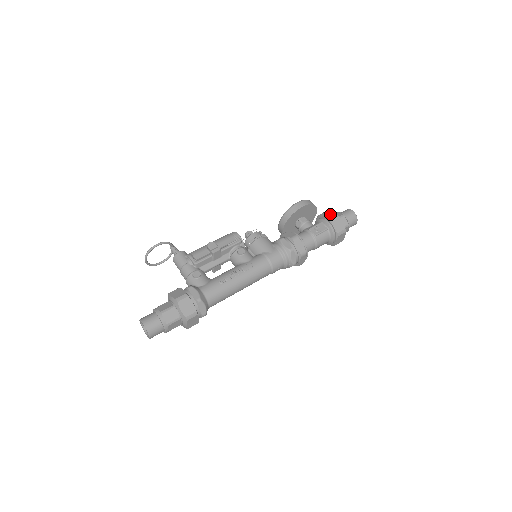
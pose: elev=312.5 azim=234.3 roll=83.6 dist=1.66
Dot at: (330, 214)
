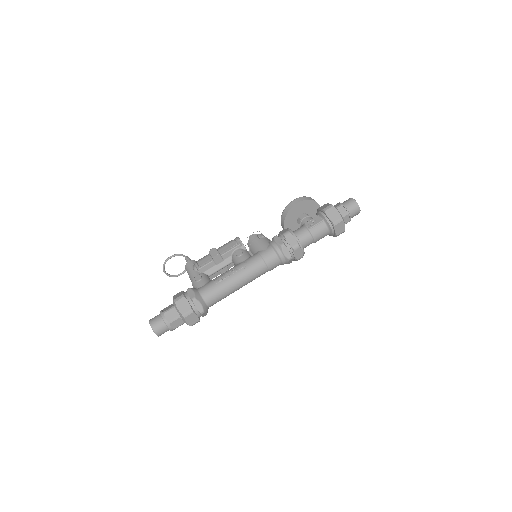
Dot at: (326, 206)
